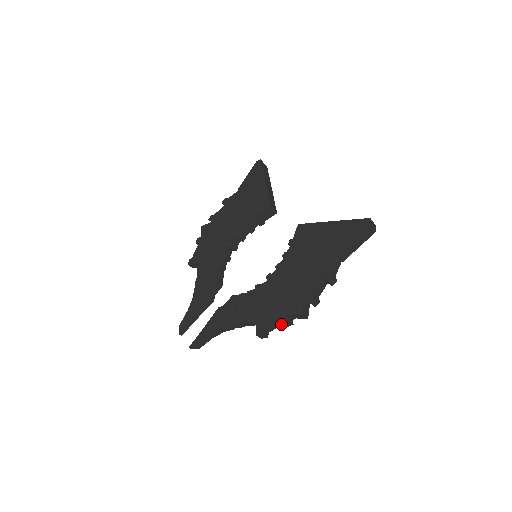
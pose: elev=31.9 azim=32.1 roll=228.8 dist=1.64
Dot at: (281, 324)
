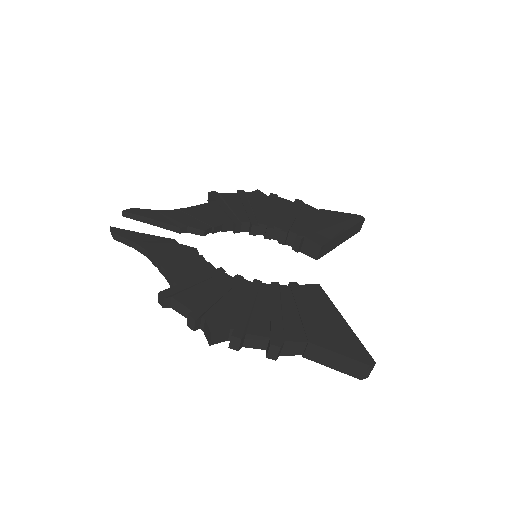
Dot at: (187, 316)
